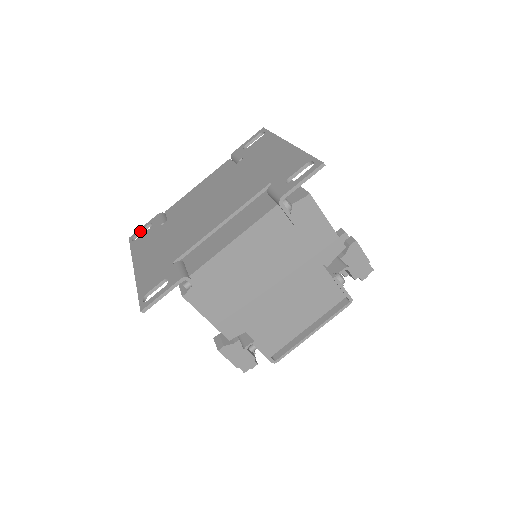
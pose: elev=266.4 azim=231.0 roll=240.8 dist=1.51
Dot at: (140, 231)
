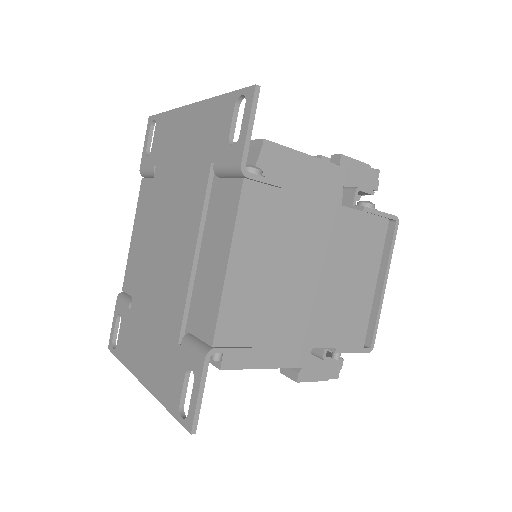
Dot at: (113, 332)
